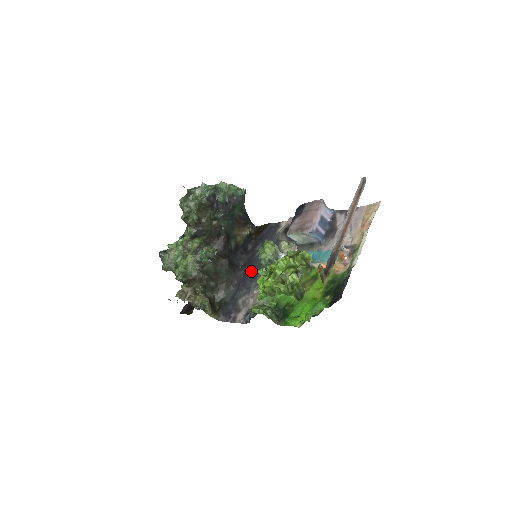
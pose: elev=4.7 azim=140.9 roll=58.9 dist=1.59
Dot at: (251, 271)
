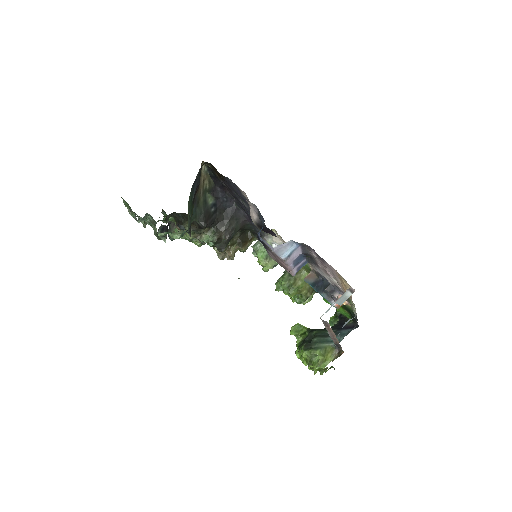
Dot at: occluded
